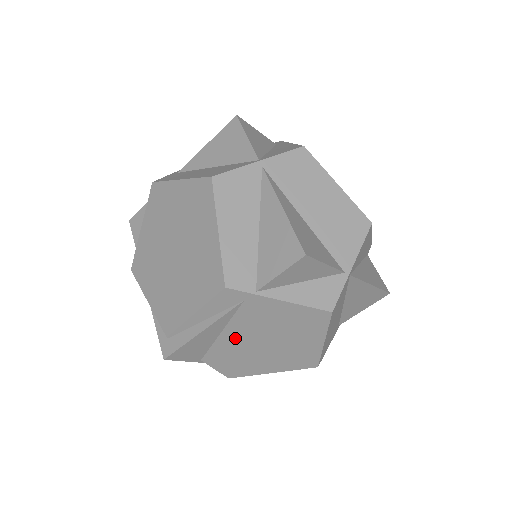
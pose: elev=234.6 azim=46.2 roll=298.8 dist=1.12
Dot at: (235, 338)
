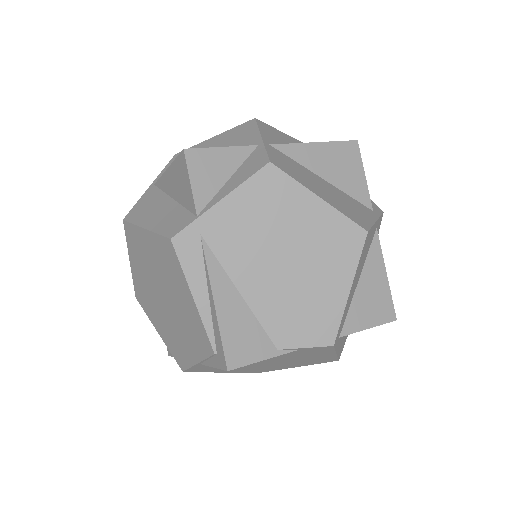
Dot at: (258, 285)
